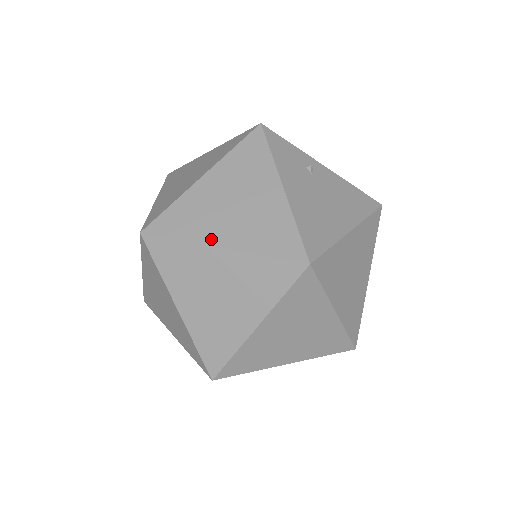
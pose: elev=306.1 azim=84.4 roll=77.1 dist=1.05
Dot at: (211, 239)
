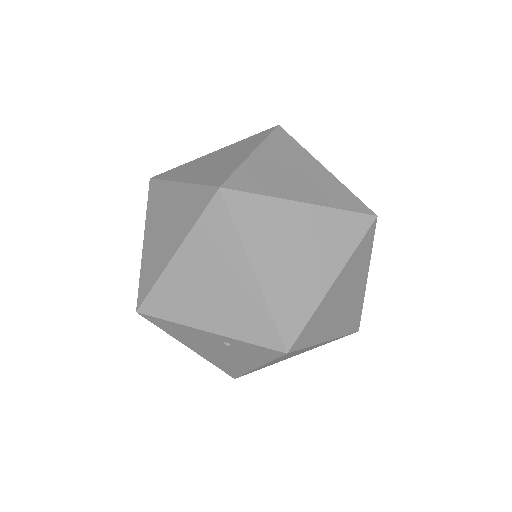
Dot at: occluded
